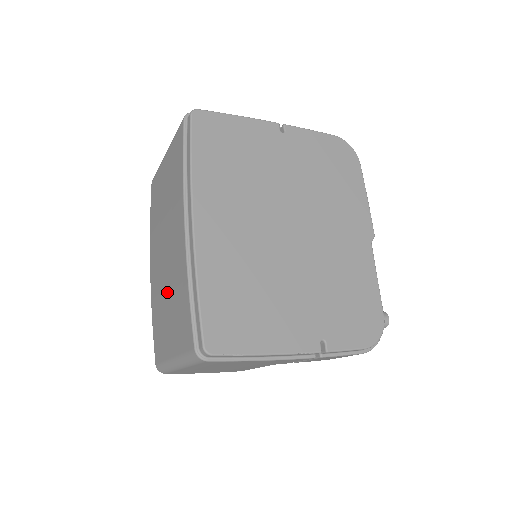
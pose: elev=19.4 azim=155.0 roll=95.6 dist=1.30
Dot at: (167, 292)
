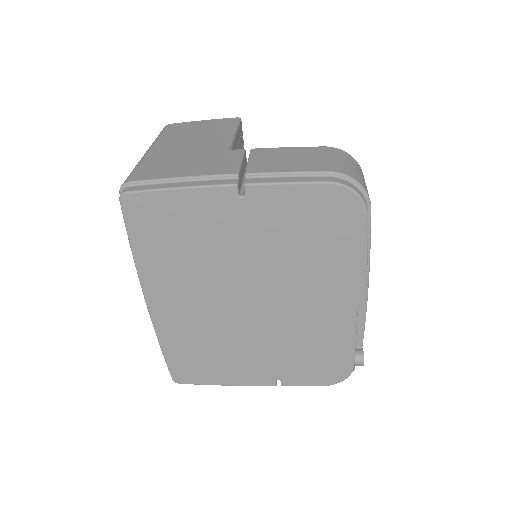
Dot at: occluded
